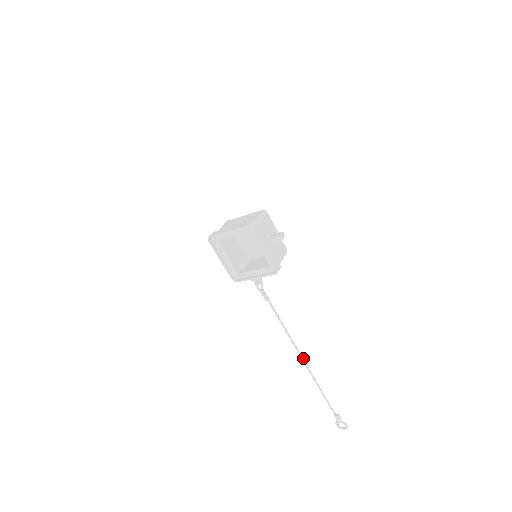
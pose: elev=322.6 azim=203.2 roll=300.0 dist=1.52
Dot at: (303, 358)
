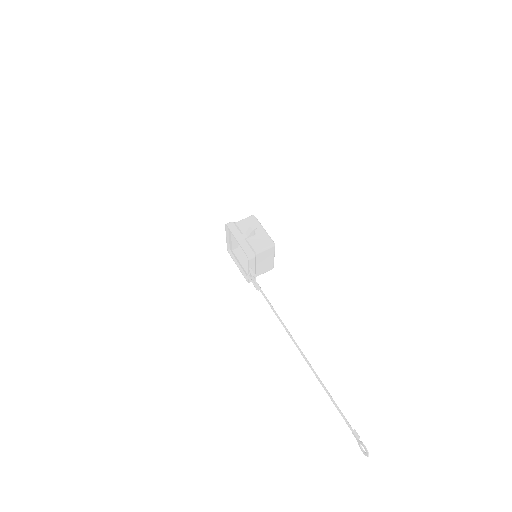
Dot at: occluded
